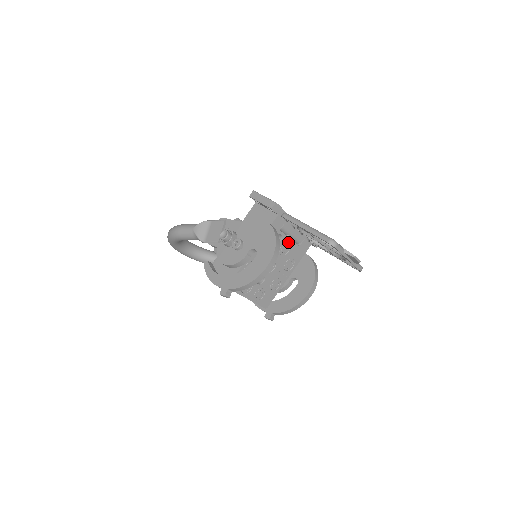
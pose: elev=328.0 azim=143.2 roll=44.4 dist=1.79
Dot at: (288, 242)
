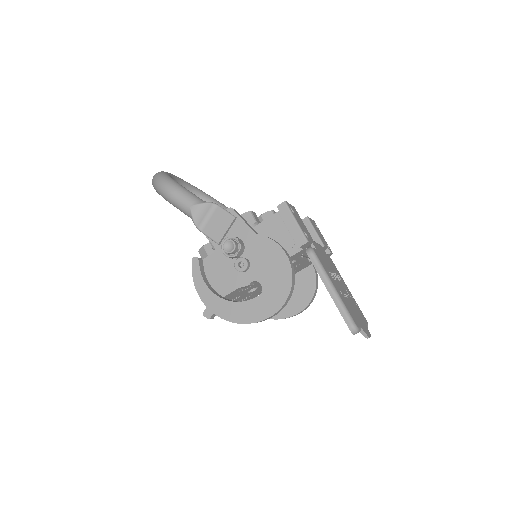
Dot at: (300, 262)
